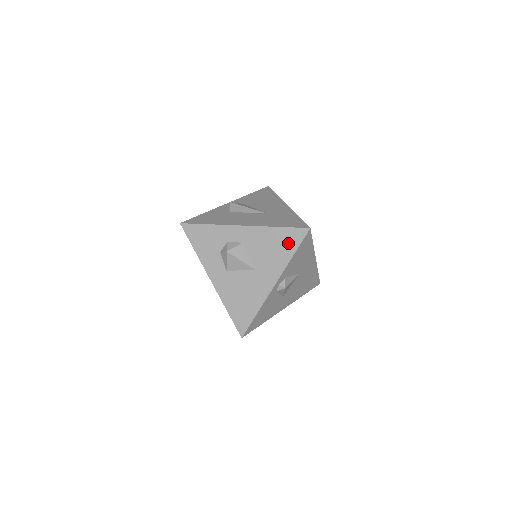
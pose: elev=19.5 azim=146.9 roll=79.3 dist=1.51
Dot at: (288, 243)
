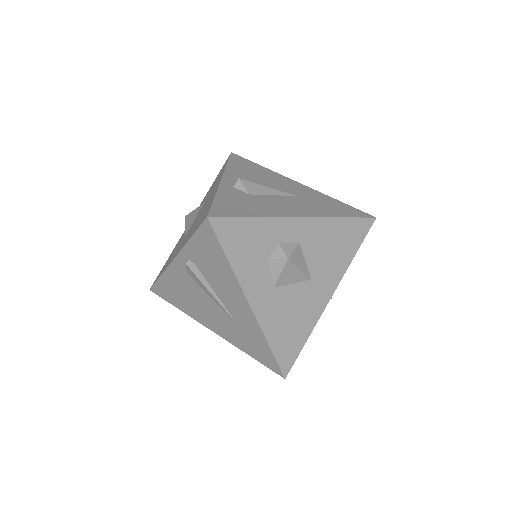
Dot at: (352, 239)
